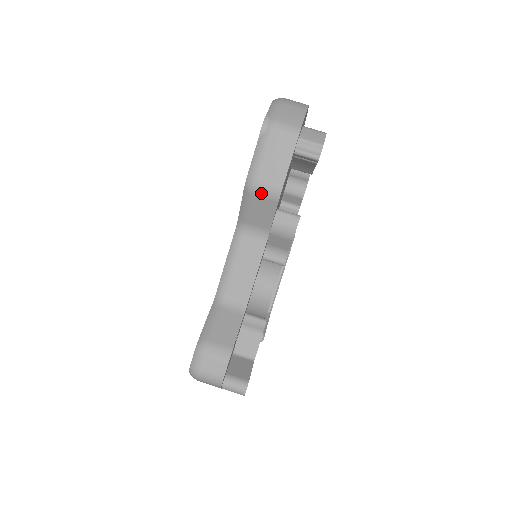
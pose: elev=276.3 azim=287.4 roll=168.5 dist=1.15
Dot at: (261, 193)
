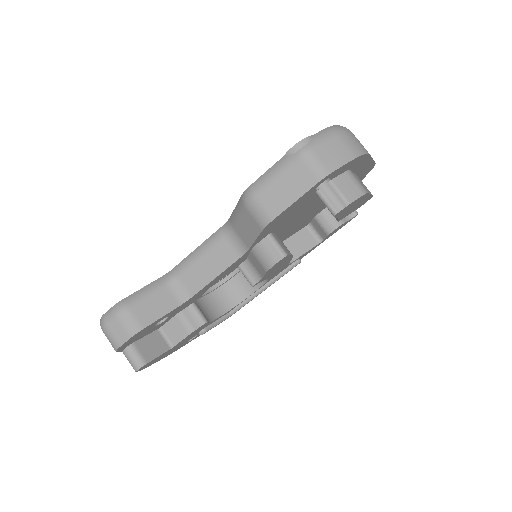
Dot at: (252, 211)
